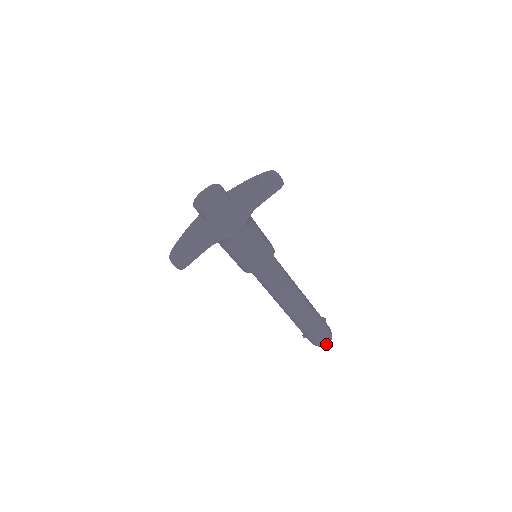
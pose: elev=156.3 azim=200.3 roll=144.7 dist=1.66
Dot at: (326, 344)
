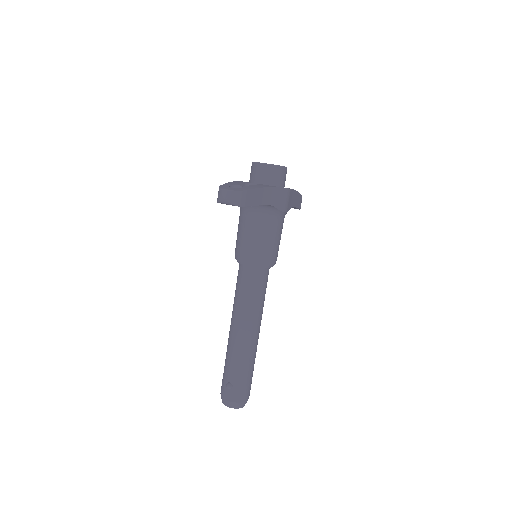
Dot at: (244, 405)
